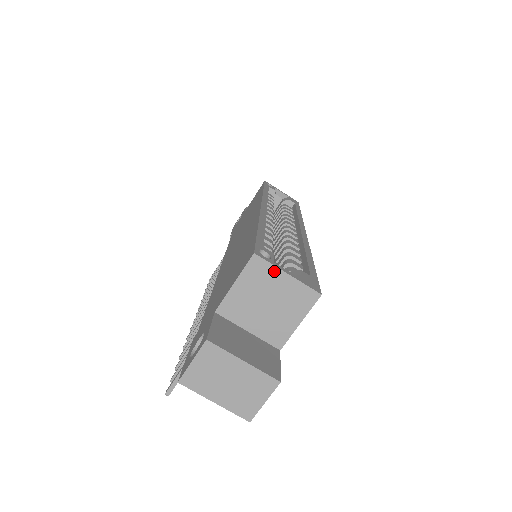
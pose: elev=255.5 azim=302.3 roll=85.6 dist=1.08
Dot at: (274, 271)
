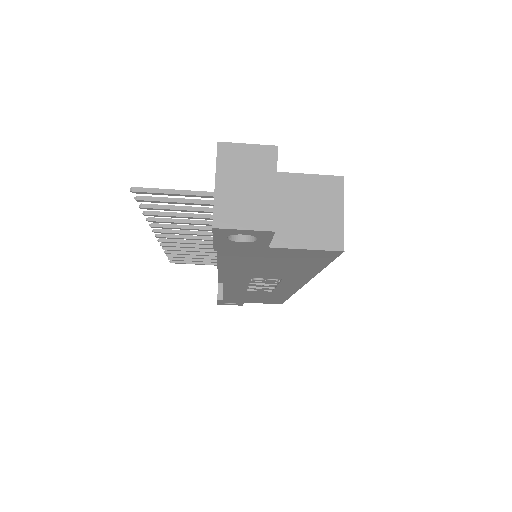
Dot at: (339, 200)
